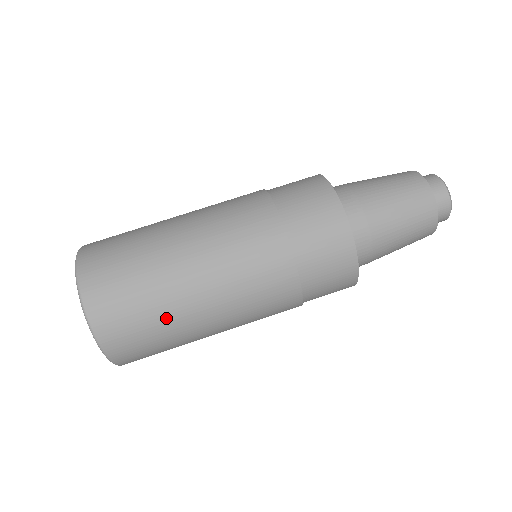
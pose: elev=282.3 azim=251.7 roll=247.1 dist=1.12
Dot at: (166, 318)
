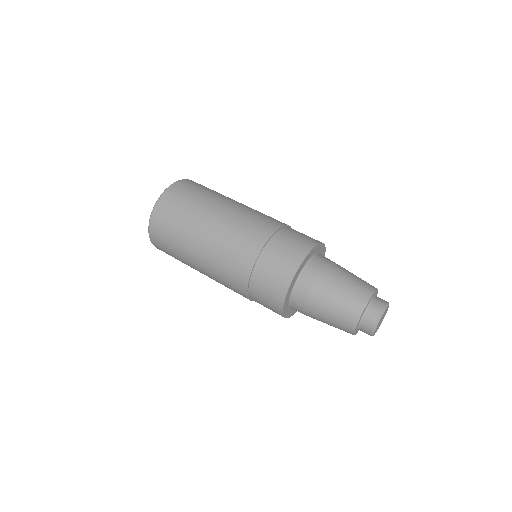
Dot at: (180, 255)
